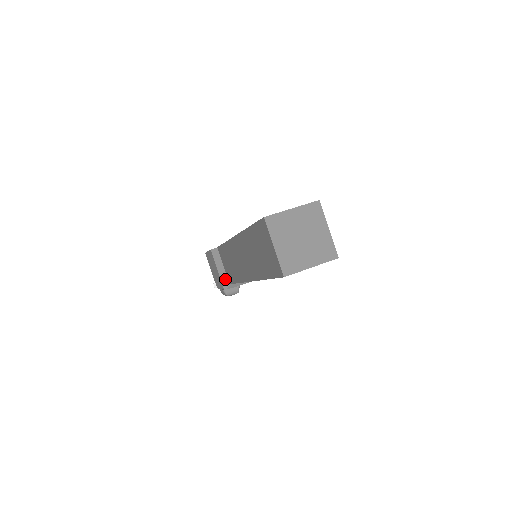
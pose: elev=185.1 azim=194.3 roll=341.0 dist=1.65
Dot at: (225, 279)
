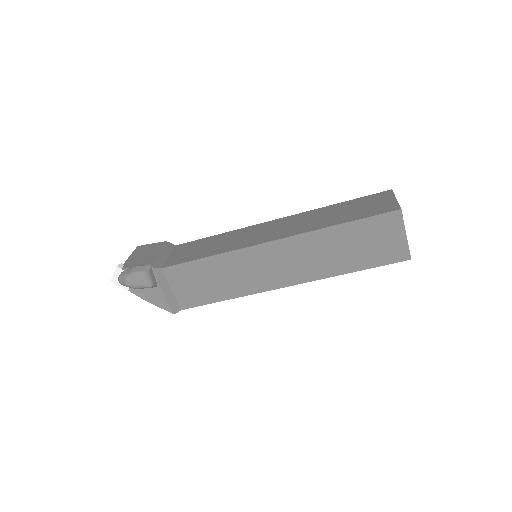
Dot at: (160, 262)
